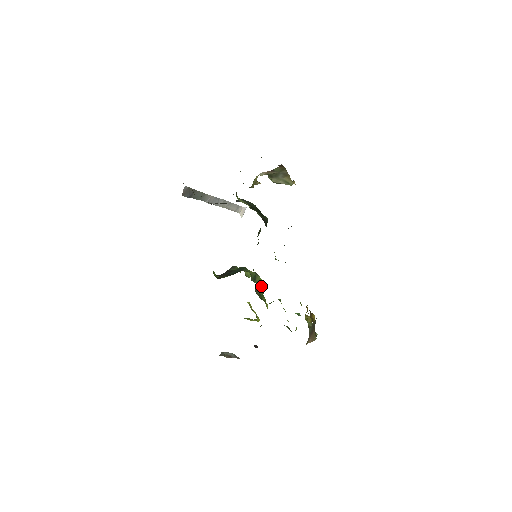
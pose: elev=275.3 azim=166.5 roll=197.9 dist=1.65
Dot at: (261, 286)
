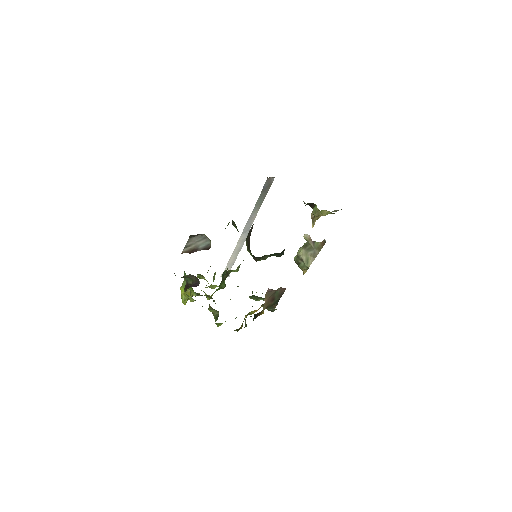
Dot at: occluded
